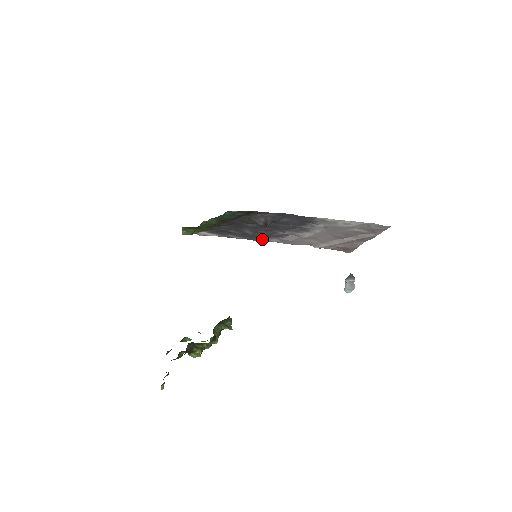
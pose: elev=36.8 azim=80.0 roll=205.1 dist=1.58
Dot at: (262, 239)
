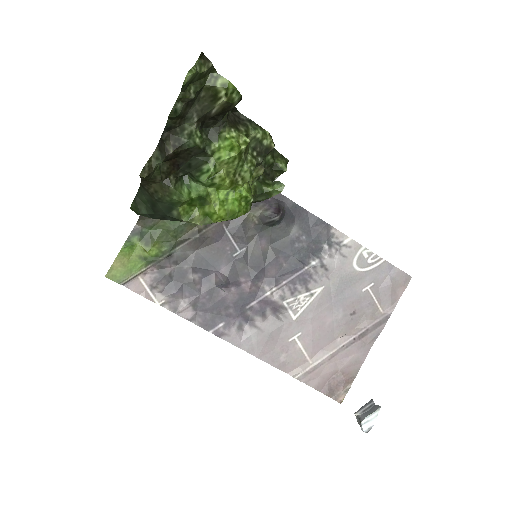
Dot at: (225, 326)
